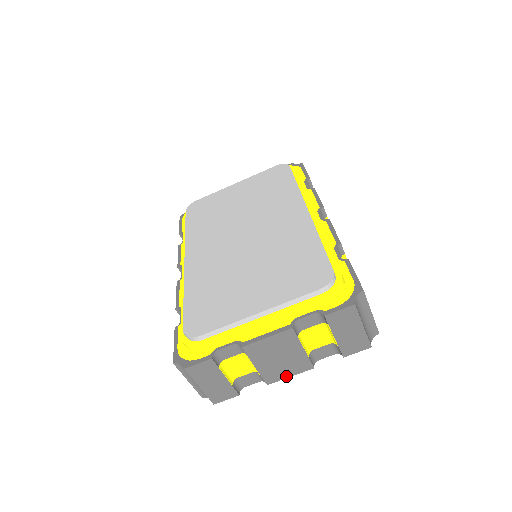
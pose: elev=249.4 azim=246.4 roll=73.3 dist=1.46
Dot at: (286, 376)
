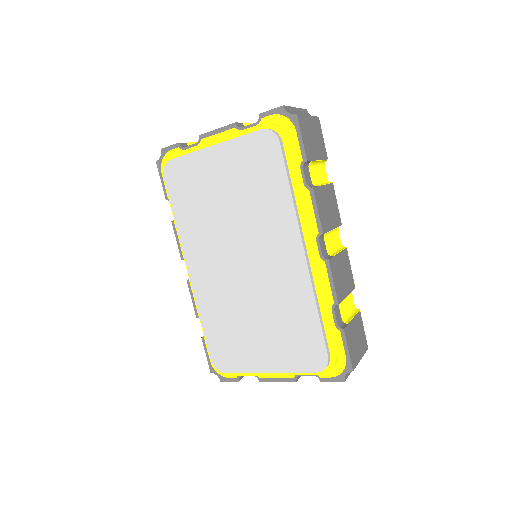
Dot at: occluded
